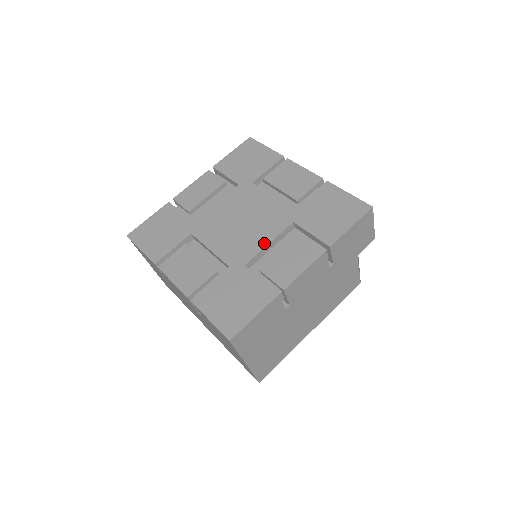
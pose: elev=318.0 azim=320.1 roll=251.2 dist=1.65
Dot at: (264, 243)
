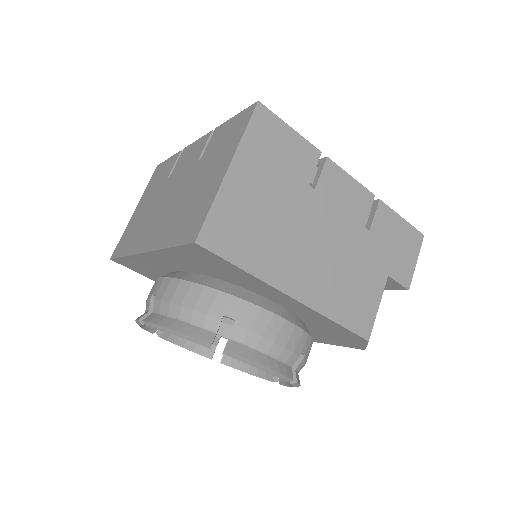
Dot at: occluded
